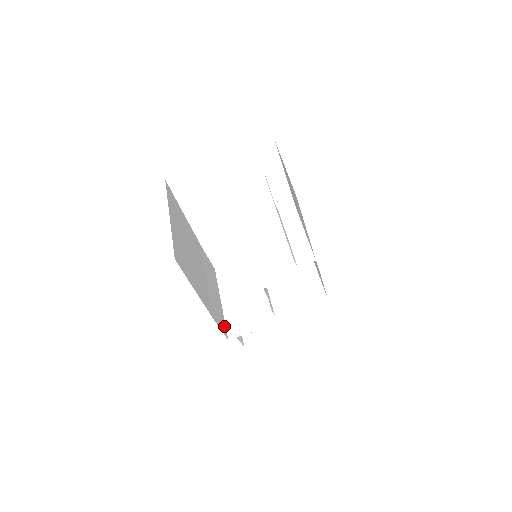
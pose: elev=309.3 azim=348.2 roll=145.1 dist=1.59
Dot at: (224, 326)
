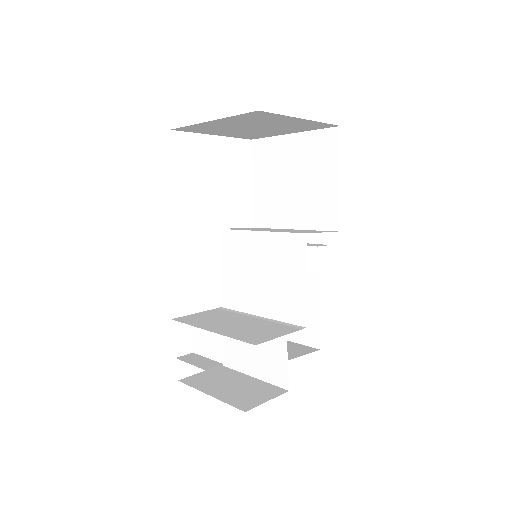
Dot at: occluded
